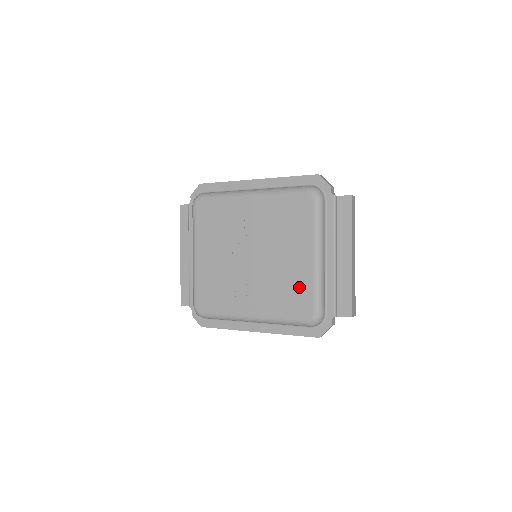
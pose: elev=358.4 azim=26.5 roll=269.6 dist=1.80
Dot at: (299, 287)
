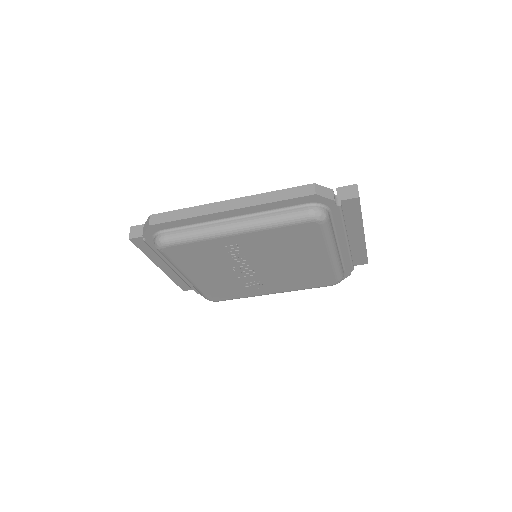
Dot at: (318, 273)
